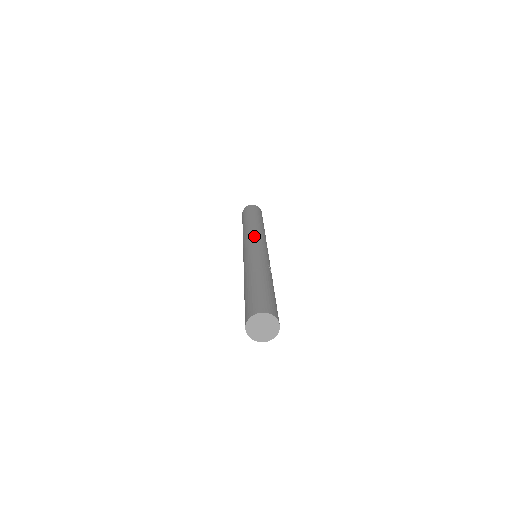
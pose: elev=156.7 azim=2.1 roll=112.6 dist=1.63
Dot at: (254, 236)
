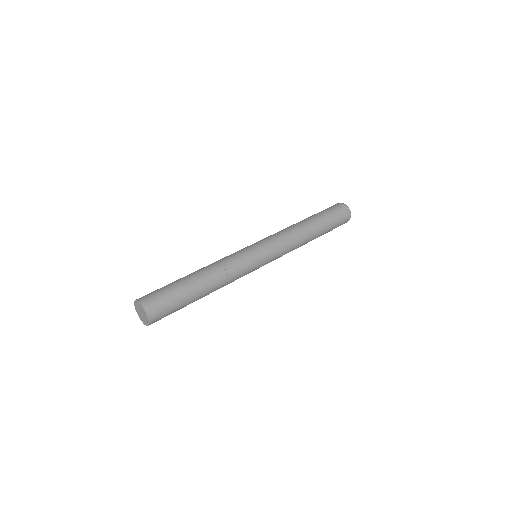
Dot at: (269, 237)
